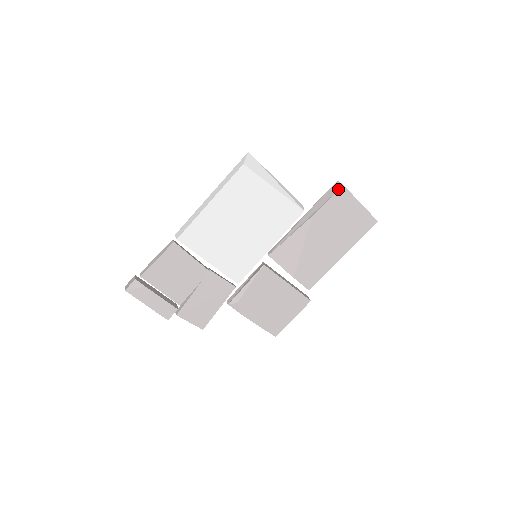
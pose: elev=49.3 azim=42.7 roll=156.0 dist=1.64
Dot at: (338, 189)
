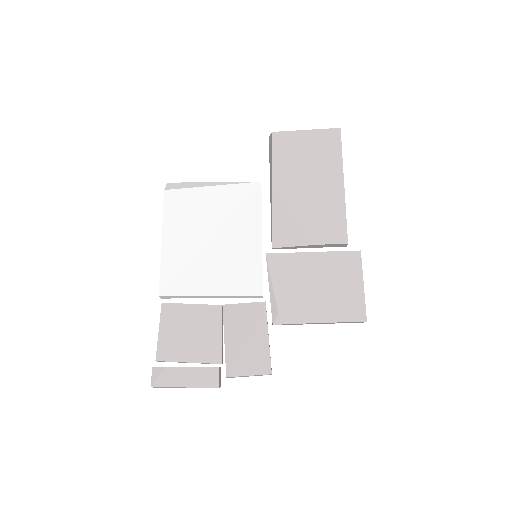
Dot at: (271, 139)
